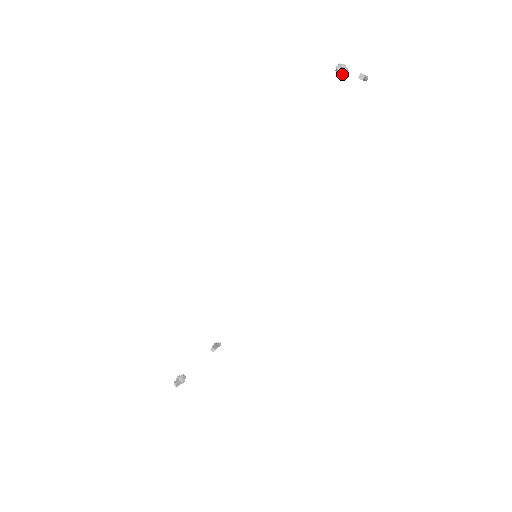
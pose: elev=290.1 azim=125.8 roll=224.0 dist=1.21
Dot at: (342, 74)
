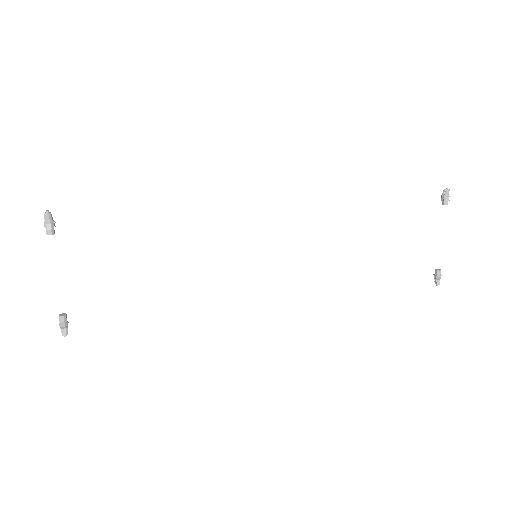
Dot at: (445, 196)
